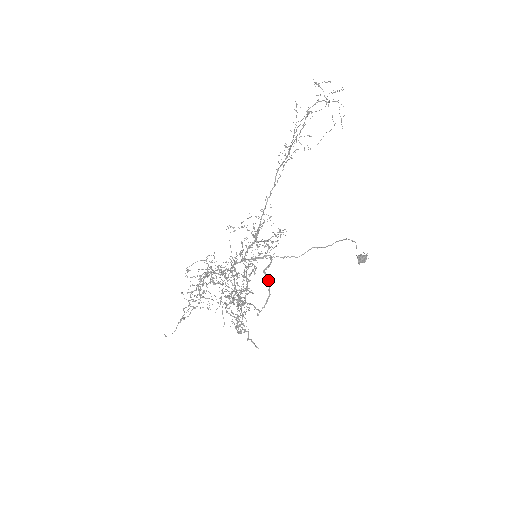
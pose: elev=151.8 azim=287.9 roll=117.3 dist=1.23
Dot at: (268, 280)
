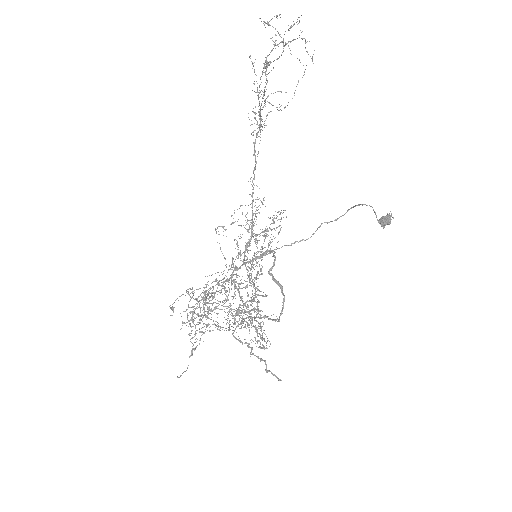
Dot at: (277, 281)
